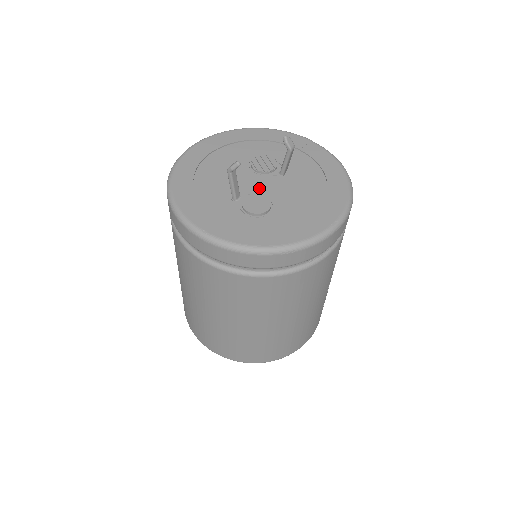
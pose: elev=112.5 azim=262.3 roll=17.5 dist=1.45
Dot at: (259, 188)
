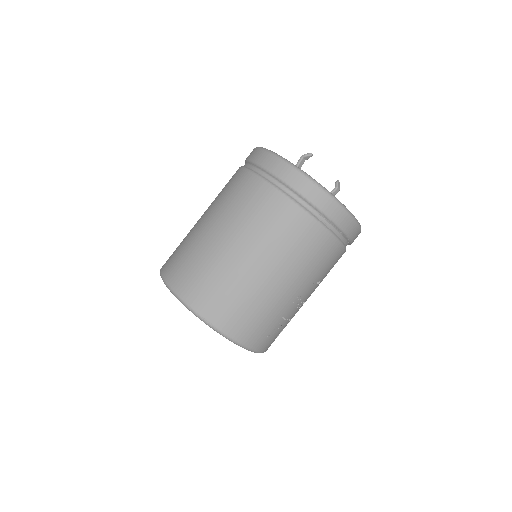
Dot at: occluded
